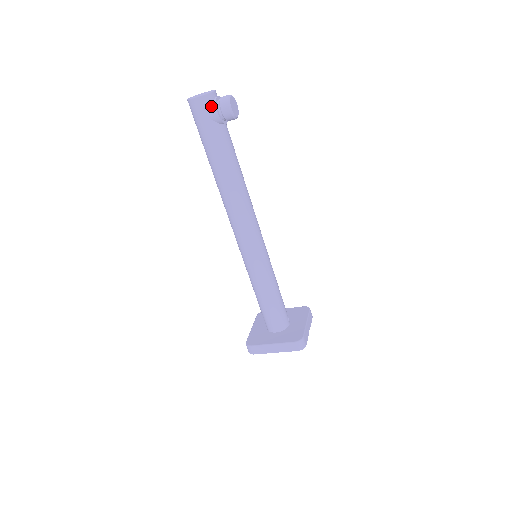
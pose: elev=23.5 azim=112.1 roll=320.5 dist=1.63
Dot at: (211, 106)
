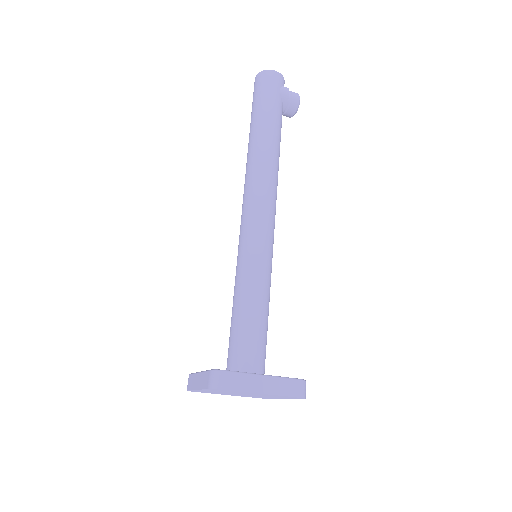
Dot at: (284, 87)
